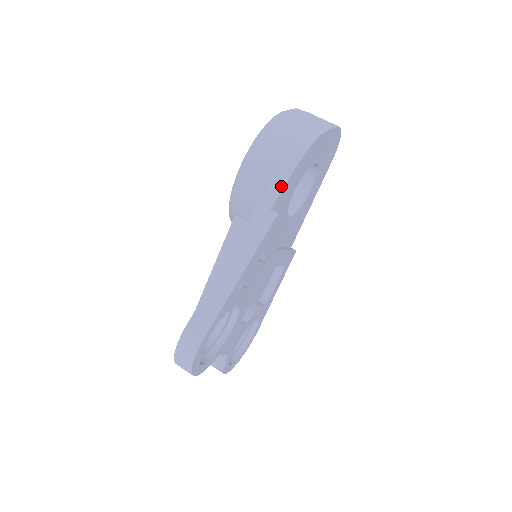
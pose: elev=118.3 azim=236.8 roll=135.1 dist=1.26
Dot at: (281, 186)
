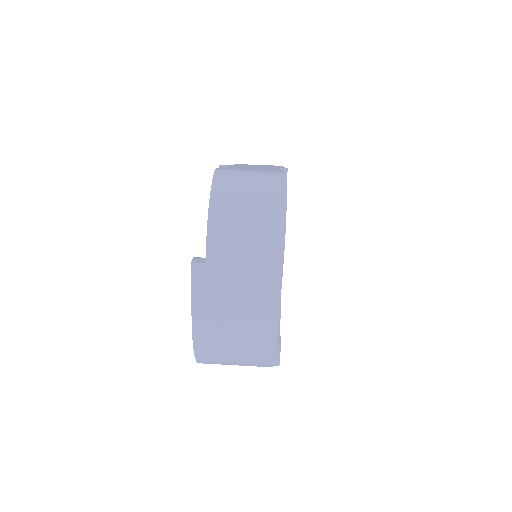
Dot at: occluded
